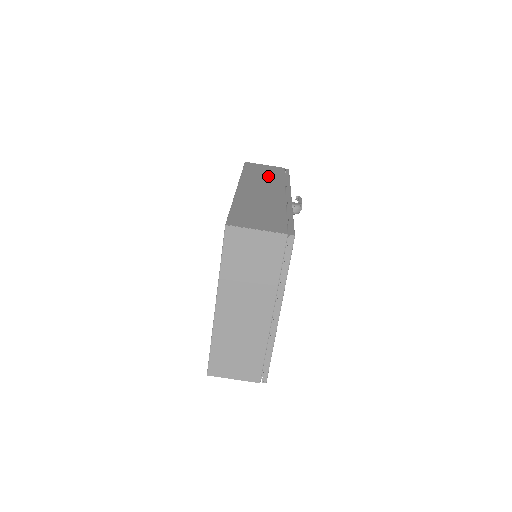
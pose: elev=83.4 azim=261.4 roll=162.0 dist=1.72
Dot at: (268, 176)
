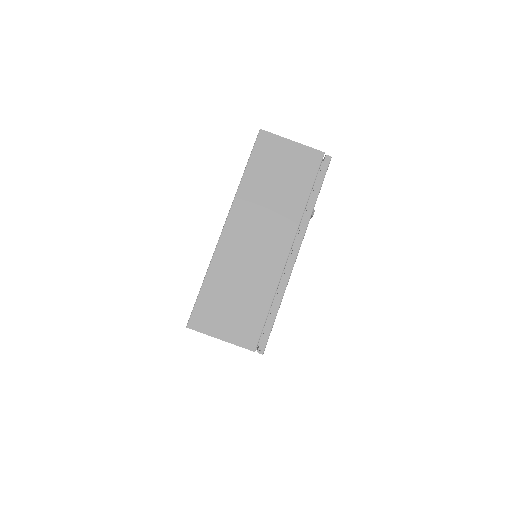
Dot at: occluded
